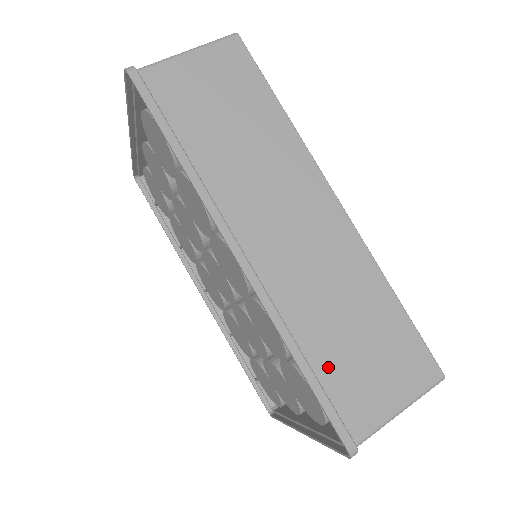
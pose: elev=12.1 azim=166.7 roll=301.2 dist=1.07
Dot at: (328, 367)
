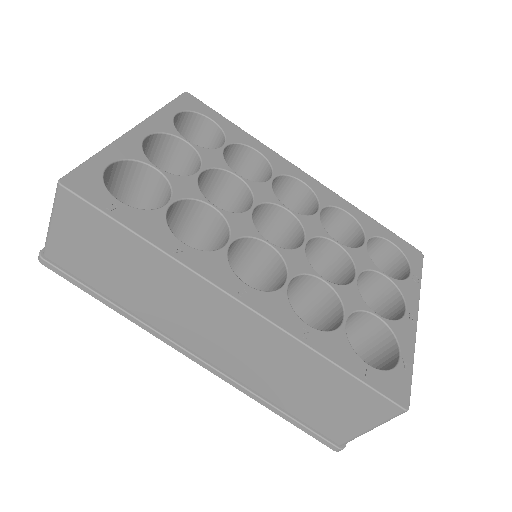
Dot at: (297, 409)
